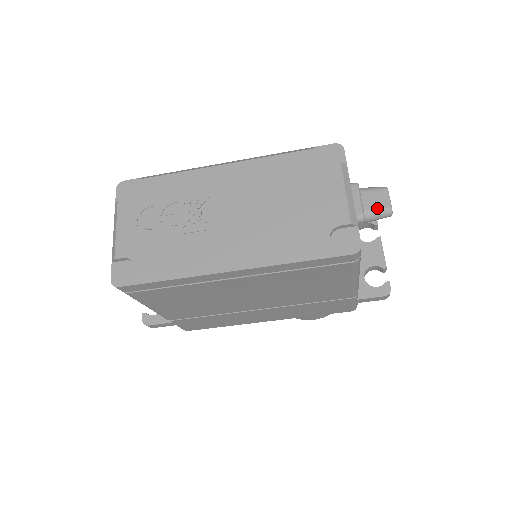
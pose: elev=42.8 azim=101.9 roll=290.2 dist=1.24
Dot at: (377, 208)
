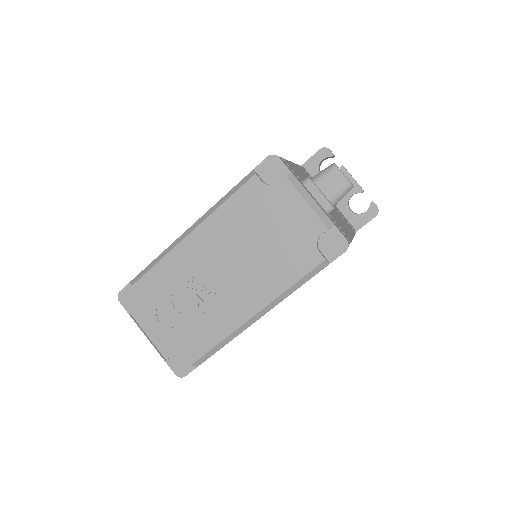
Dot at: (338, 191)
